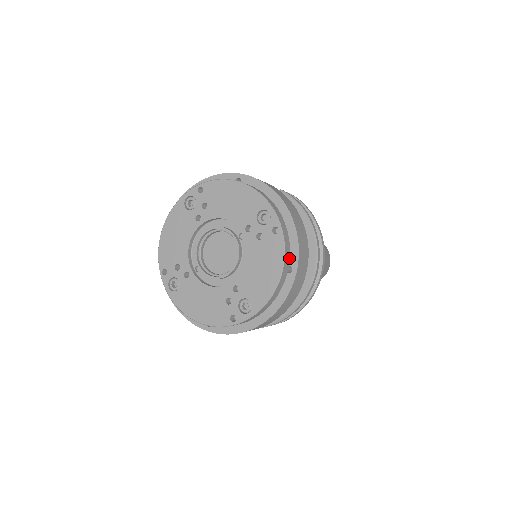
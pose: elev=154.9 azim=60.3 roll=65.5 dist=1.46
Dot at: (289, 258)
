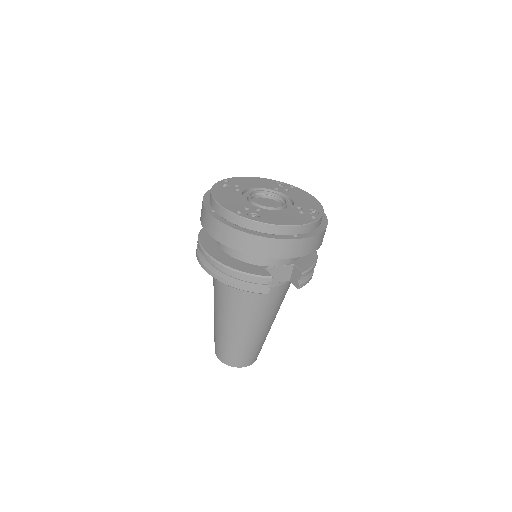
Dot at: occluded
